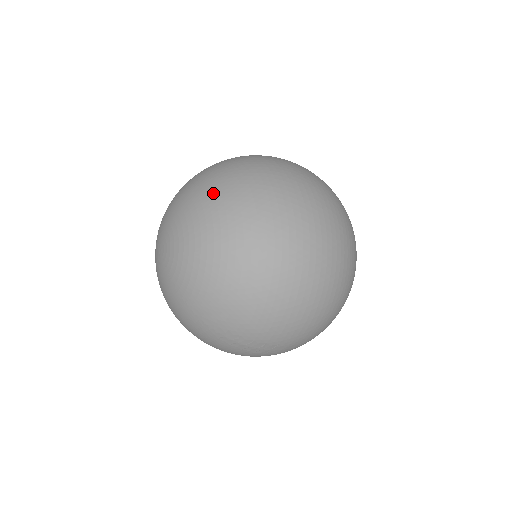
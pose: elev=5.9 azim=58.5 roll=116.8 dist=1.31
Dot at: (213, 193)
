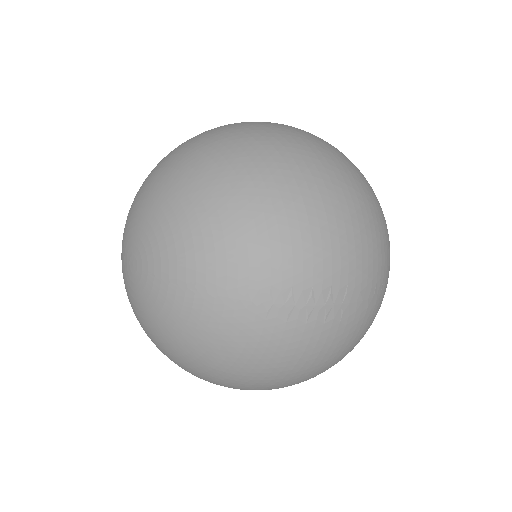
Dot at: (165, 161)
